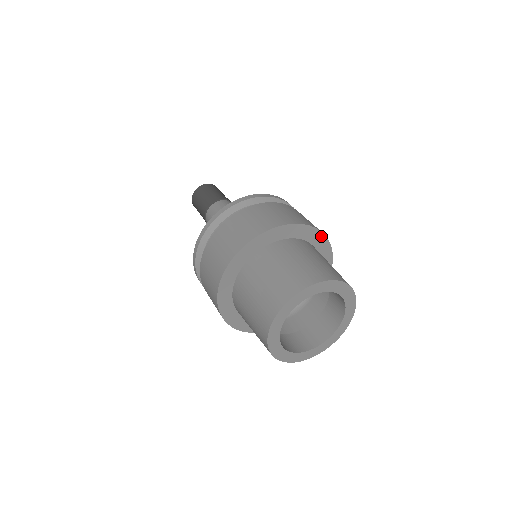
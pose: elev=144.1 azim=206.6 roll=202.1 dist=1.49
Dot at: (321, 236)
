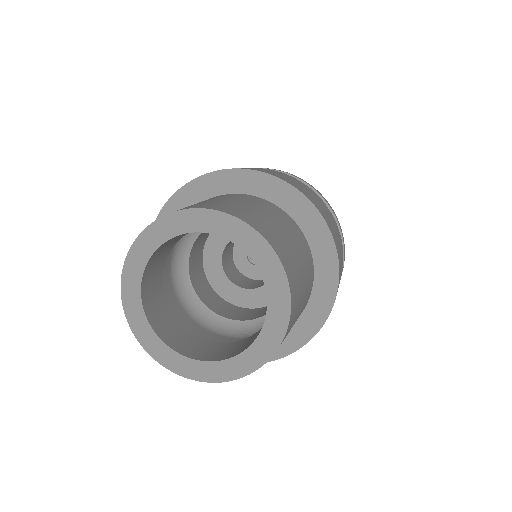
Dot at: (227, 174)
